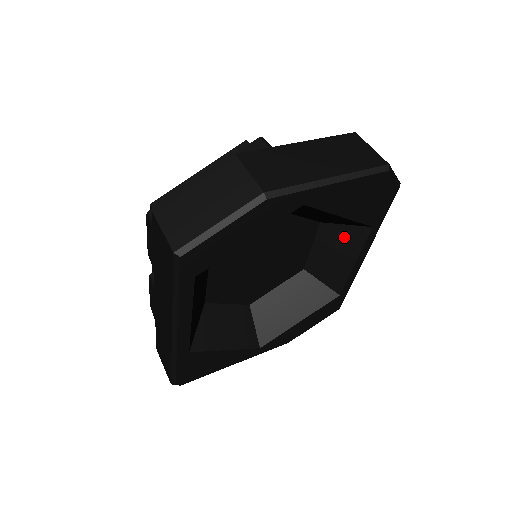
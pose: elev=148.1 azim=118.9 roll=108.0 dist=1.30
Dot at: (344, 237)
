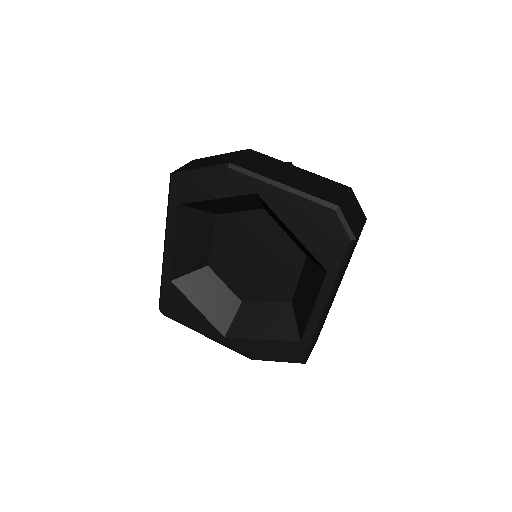
Dot at: (314, 276)
